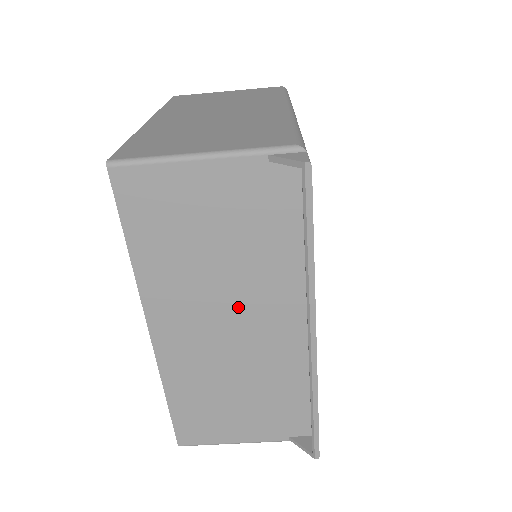
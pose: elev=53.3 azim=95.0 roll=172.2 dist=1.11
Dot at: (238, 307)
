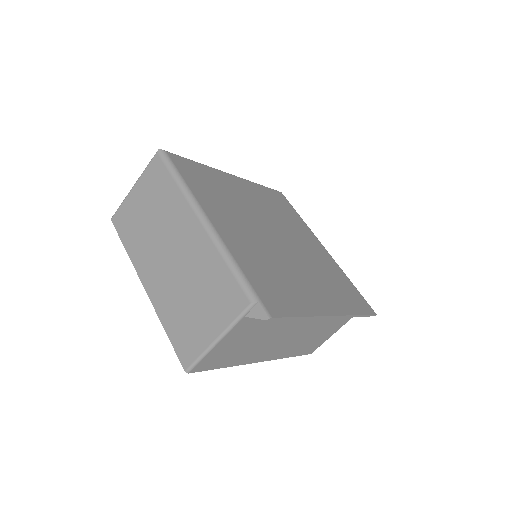
Dot at: (287, 330)
